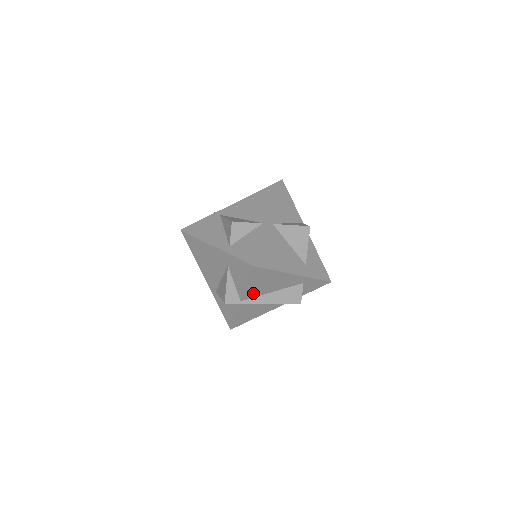
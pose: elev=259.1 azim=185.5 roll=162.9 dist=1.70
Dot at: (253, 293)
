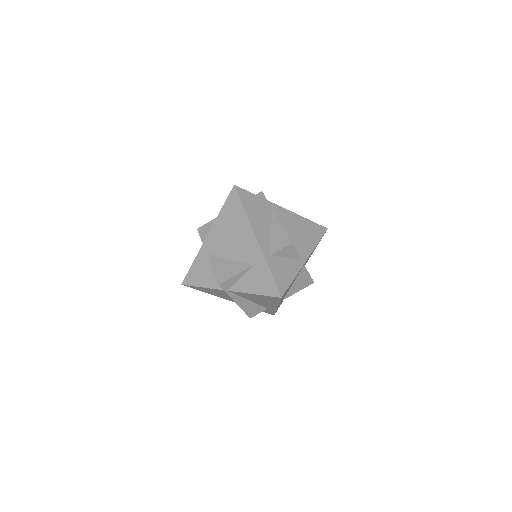
Dot at: (243, 295)
